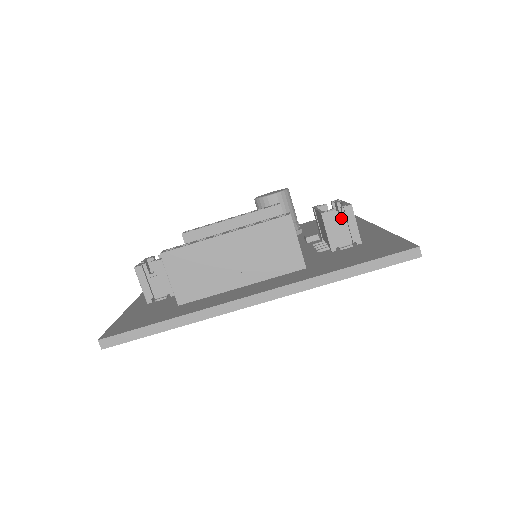
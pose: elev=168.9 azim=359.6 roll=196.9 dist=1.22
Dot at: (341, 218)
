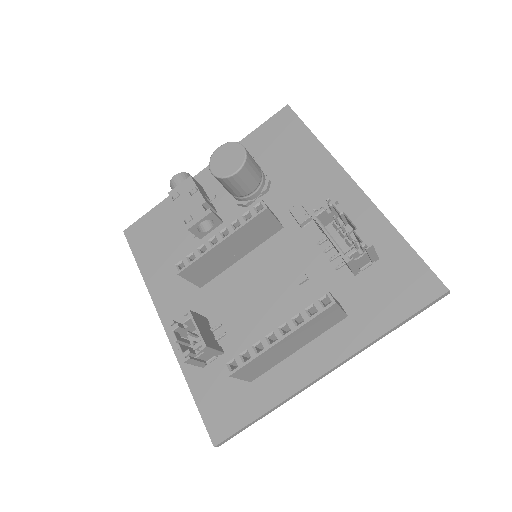
Dot at: (359, 249)
